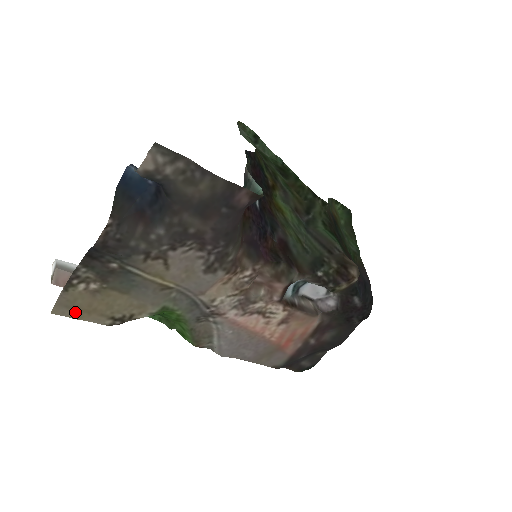
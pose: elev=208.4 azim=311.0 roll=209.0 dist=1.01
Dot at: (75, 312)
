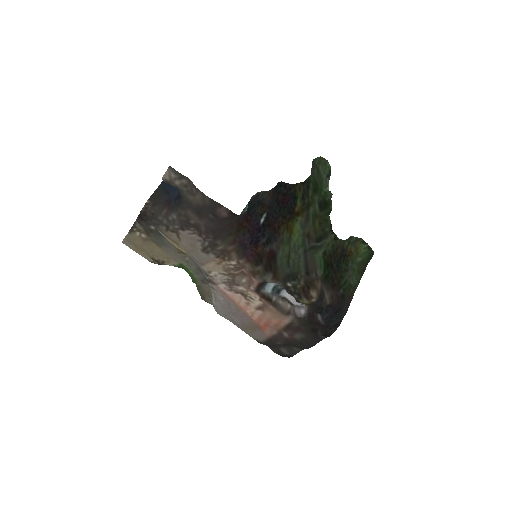
Dot at: (134, 247)
